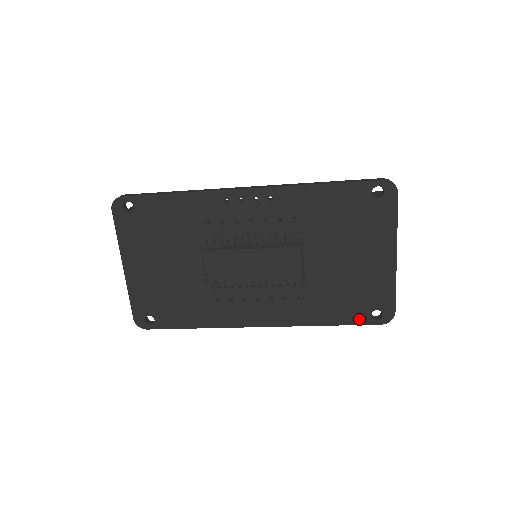
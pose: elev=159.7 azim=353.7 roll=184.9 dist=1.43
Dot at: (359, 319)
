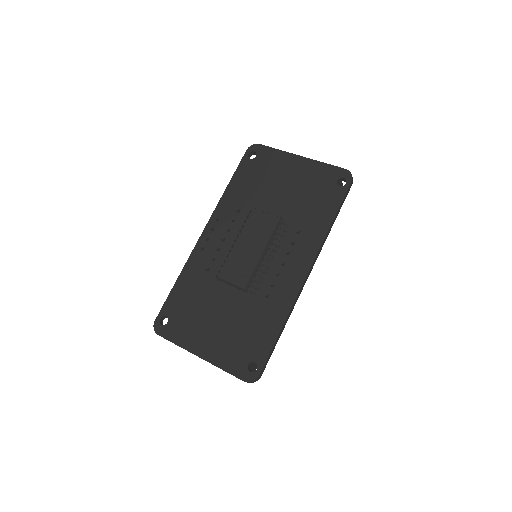
Dot at: (339, 196)
